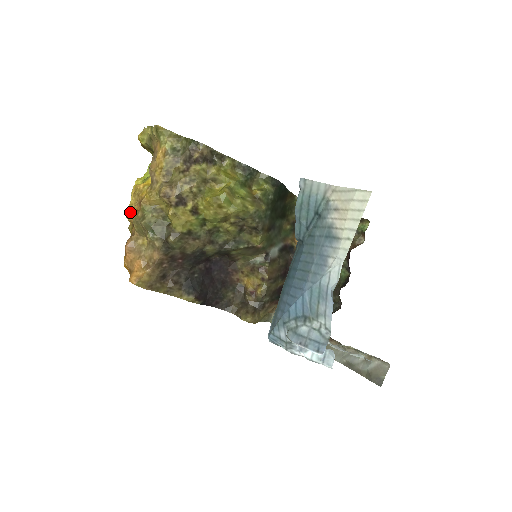
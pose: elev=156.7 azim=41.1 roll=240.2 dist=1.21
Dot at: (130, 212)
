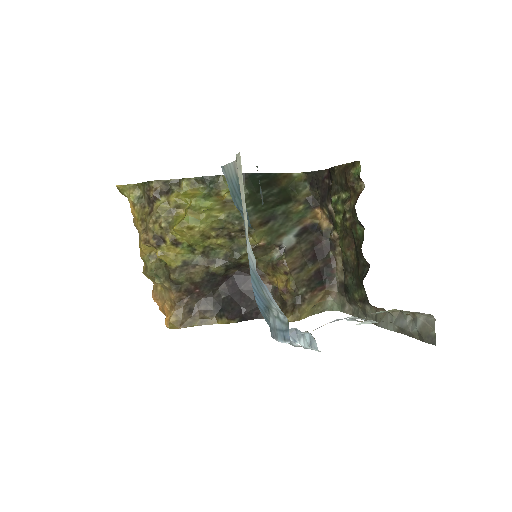
Dot at: occluded
